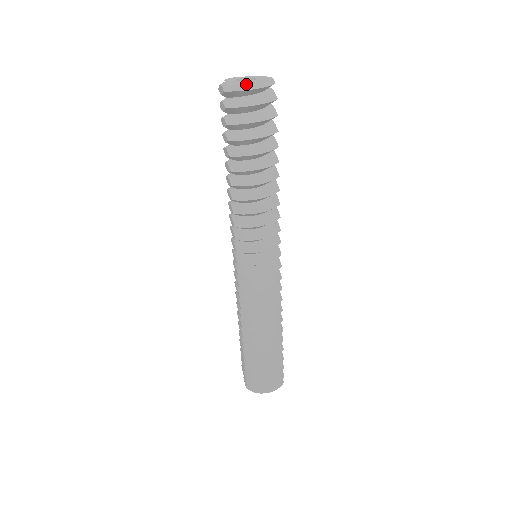
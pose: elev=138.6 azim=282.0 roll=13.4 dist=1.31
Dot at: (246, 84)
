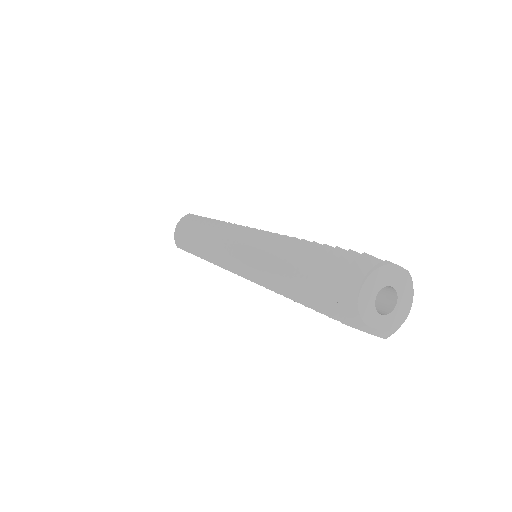
Dot at: occluded
